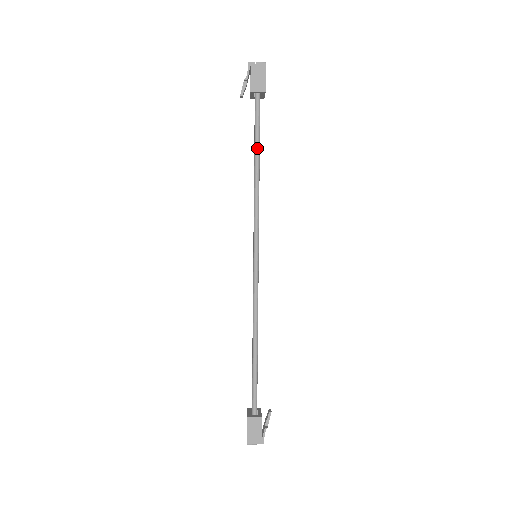
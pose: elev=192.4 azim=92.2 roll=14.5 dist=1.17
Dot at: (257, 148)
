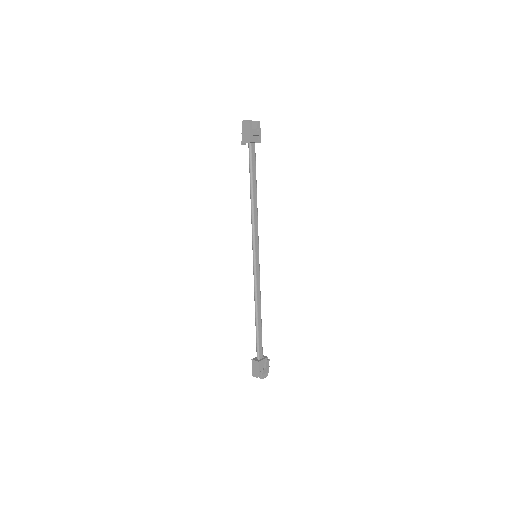
Dot at: (250, 182)
